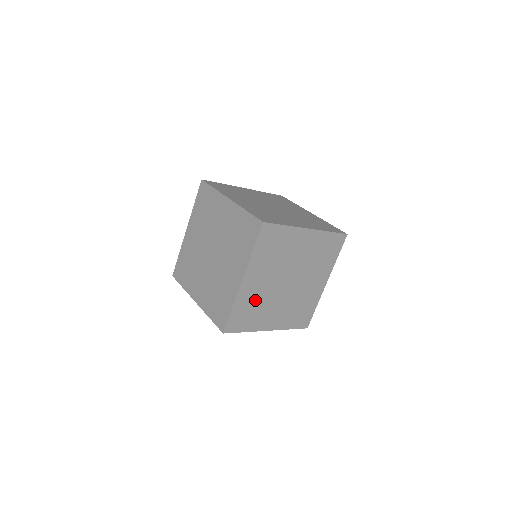
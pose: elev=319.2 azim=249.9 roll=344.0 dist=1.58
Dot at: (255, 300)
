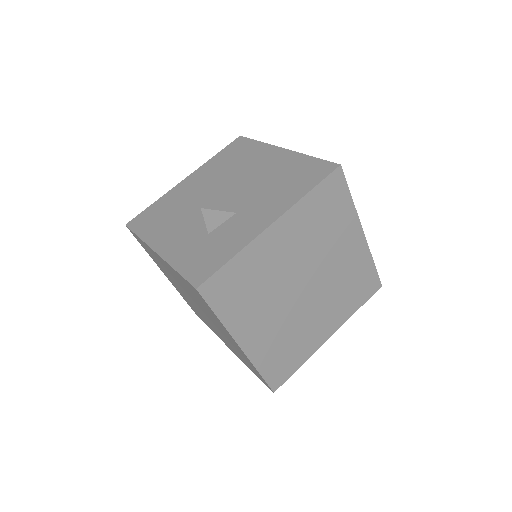
Dot at: occluded
